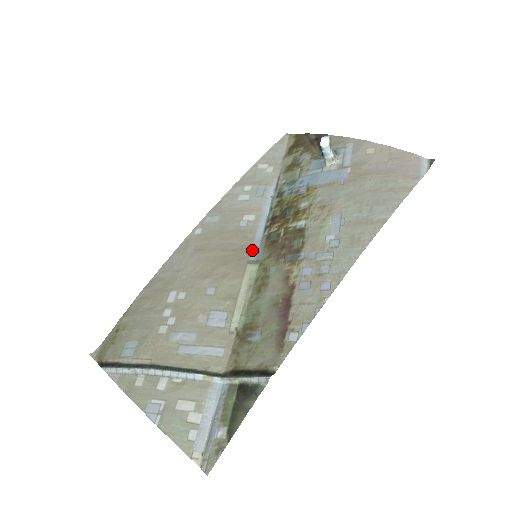
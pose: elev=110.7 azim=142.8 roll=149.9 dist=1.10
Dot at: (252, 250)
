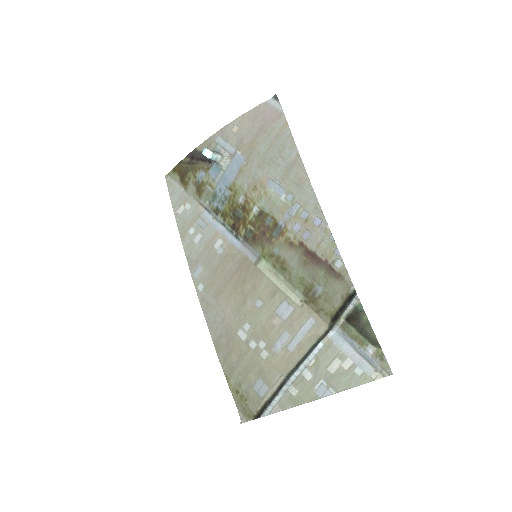
Dot at: (247, 257)
